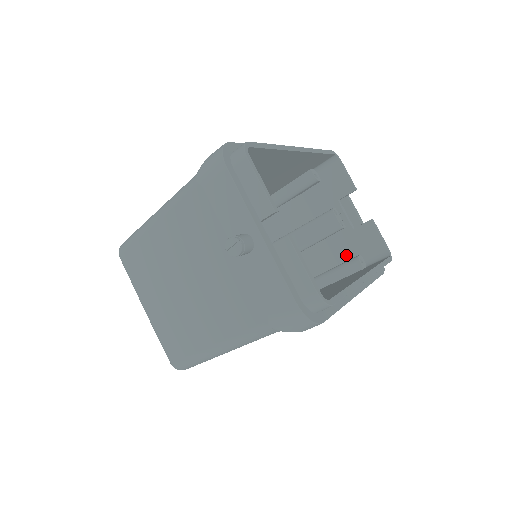
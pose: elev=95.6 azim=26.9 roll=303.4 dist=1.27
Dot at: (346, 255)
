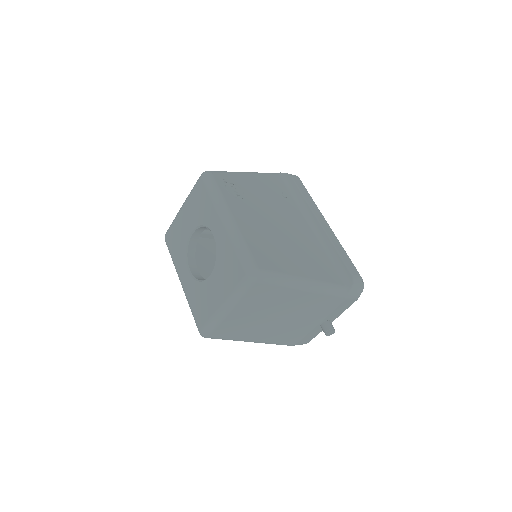
Dot at: occluded
